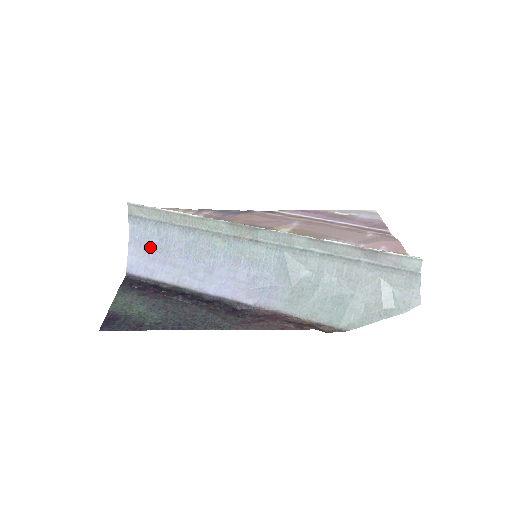
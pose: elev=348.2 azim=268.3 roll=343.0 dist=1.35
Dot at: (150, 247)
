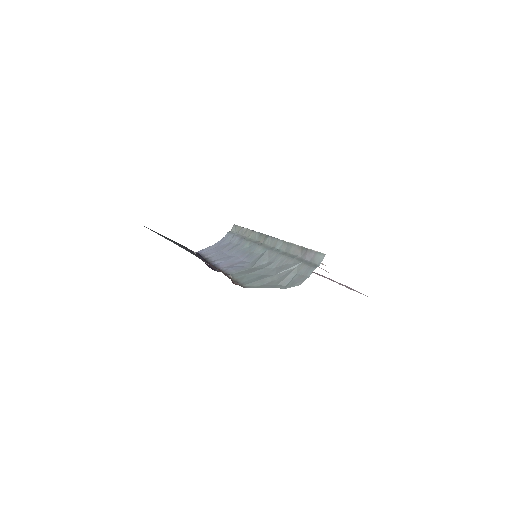
Dot at: (220, 246)
